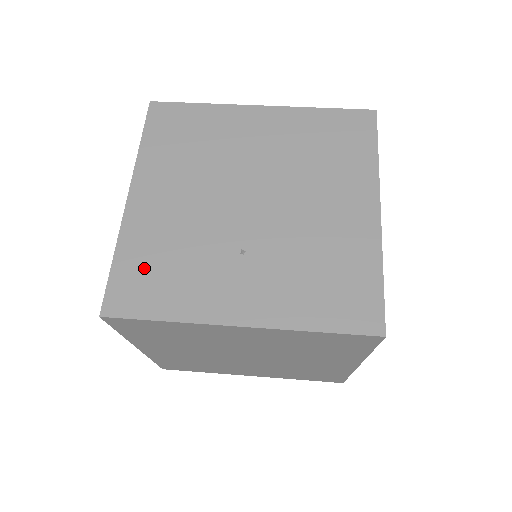
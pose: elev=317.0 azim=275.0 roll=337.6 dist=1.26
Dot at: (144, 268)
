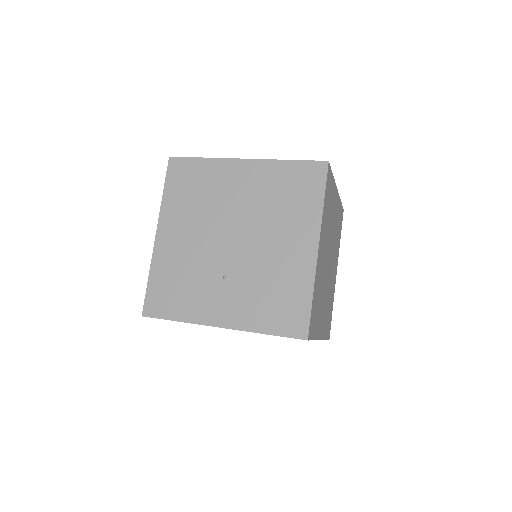
Dot at: (166, 286)
